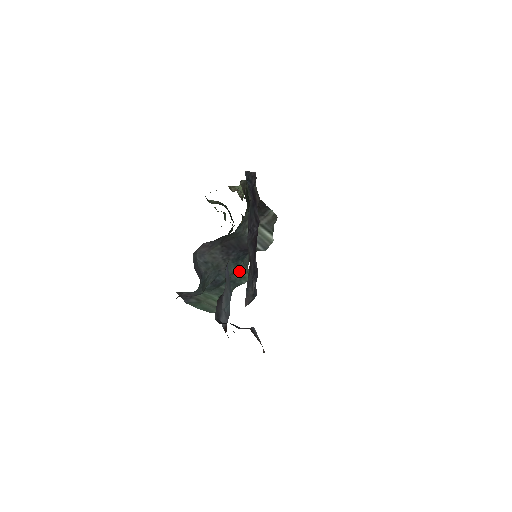
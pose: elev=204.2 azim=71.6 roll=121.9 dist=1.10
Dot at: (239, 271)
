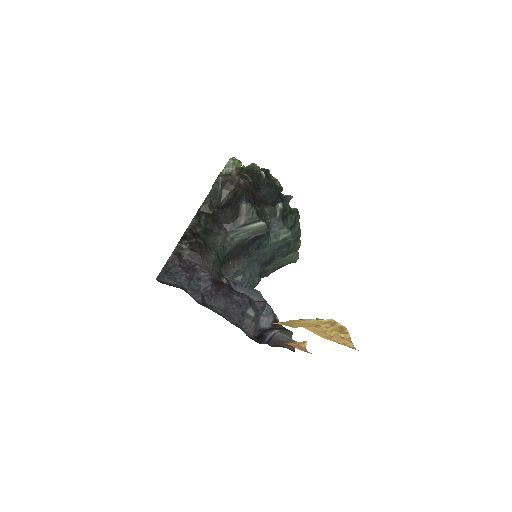
Dot at: (275, 241)
